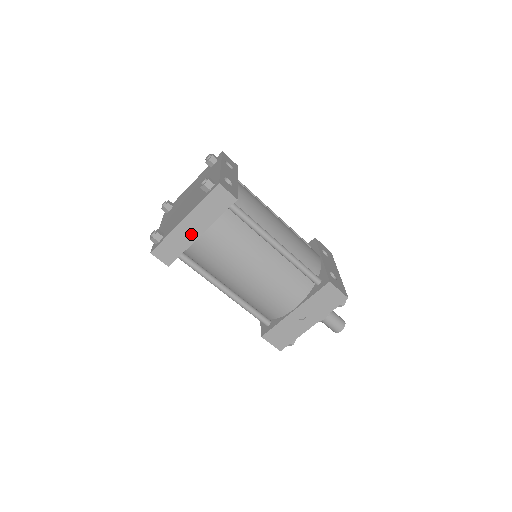
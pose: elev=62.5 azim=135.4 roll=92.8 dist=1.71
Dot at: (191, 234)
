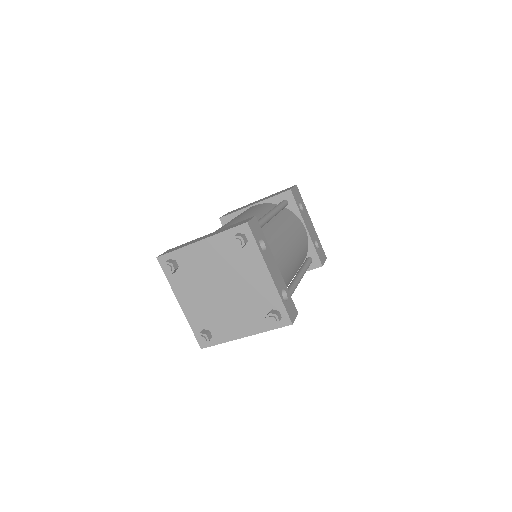
Dot at: occluded
